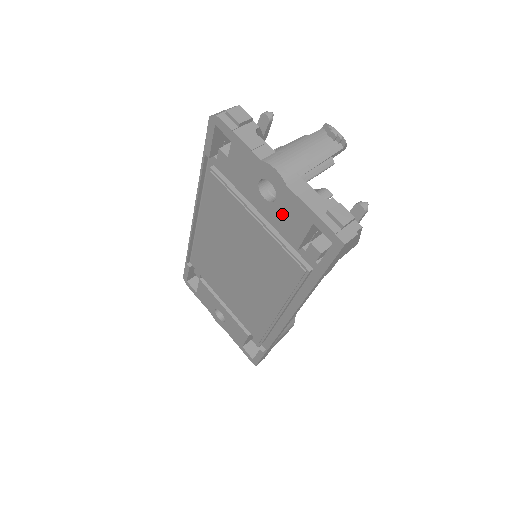
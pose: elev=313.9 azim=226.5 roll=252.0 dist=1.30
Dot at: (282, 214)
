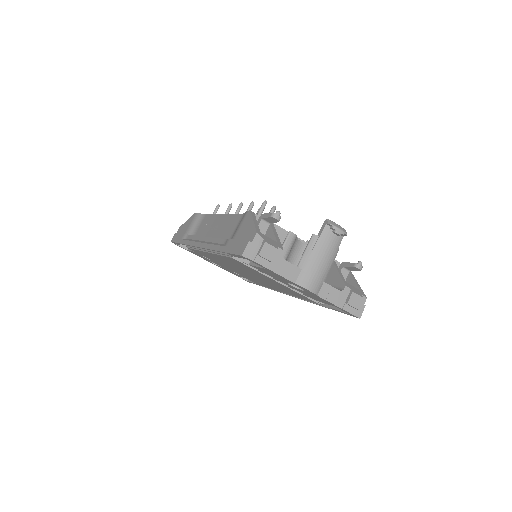
Dot at: (307, 294)
